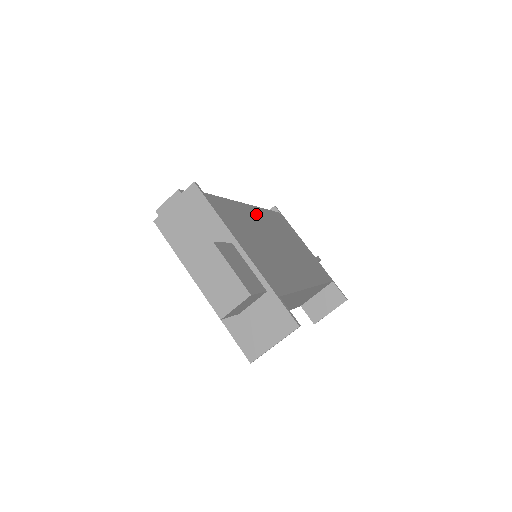
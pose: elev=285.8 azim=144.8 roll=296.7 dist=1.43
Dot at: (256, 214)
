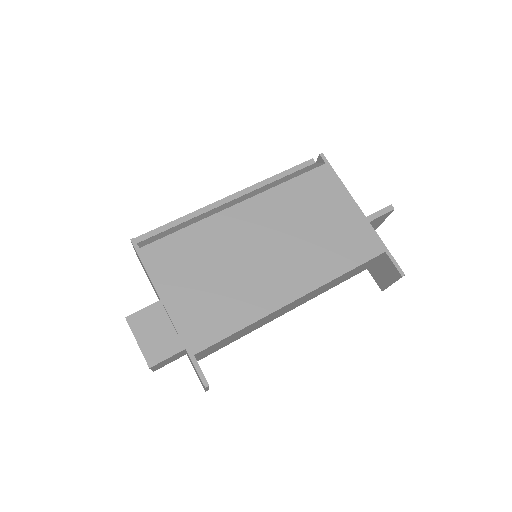
Dot at: (243, 215)
